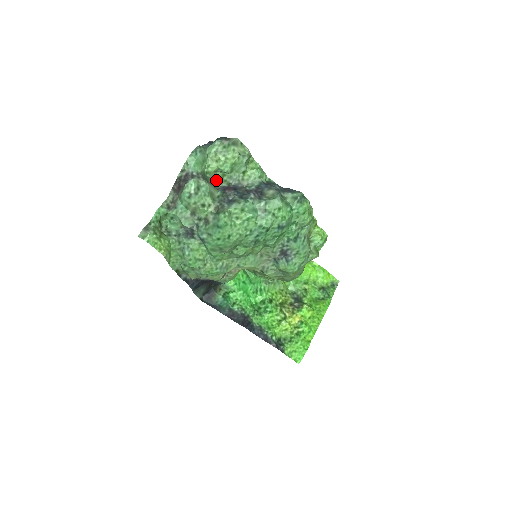
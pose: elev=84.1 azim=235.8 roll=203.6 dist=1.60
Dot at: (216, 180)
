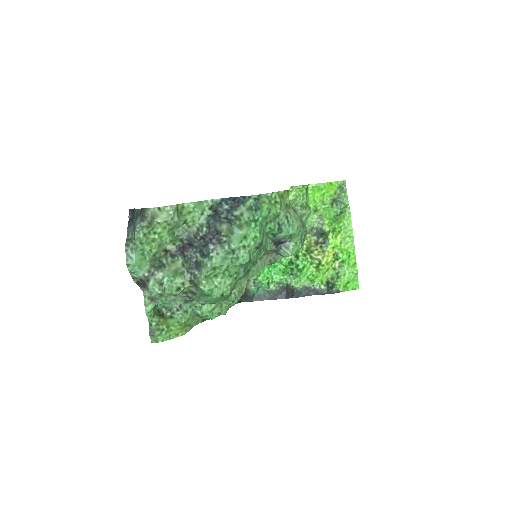
Dot at: (167, 245)
